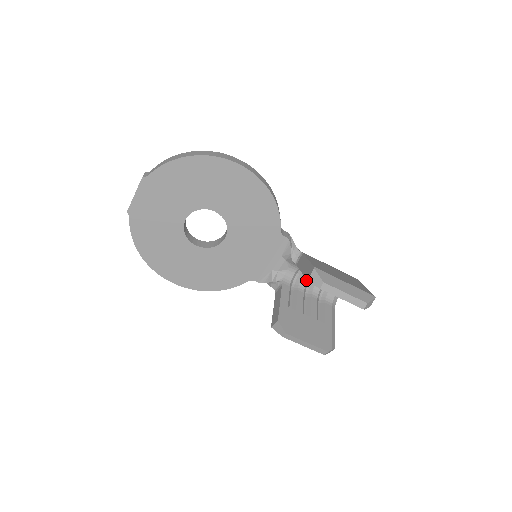
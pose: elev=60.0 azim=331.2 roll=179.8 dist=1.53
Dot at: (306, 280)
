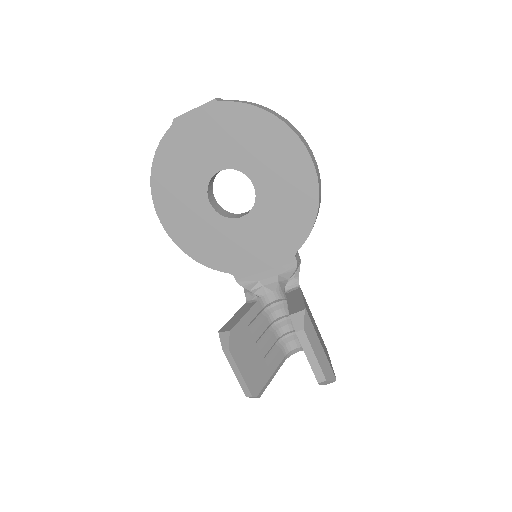
Dot at: (281, 314)
